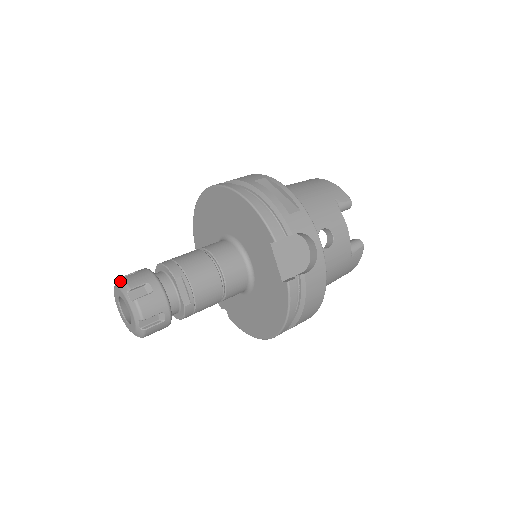
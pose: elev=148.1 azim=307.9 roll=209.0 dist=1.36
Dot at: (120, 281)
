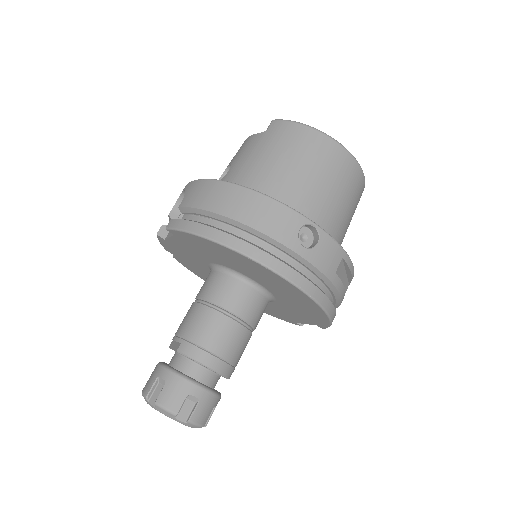
Dot at: (190, 424)
